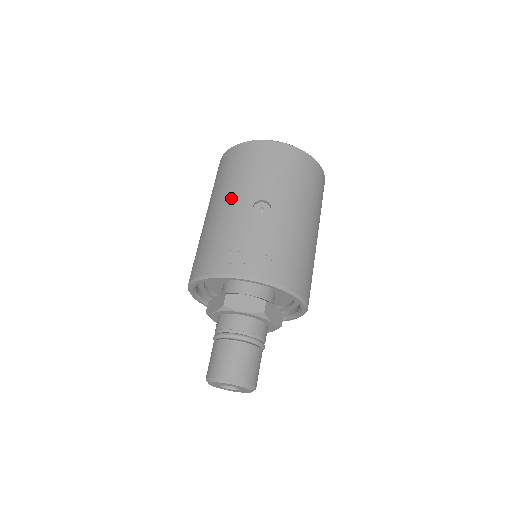
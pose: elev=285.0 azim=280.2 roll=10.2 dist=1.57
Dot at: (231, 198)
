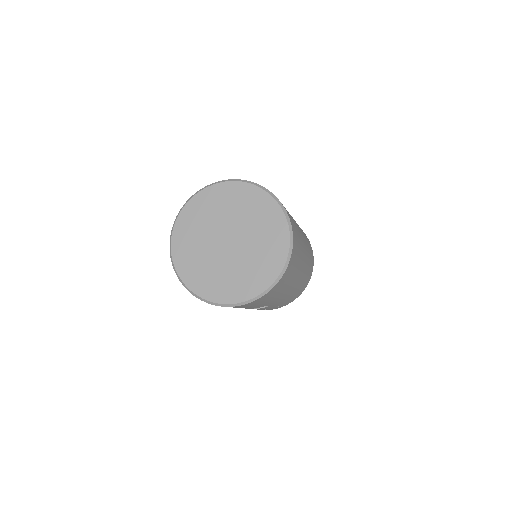
Dot at: occluded
